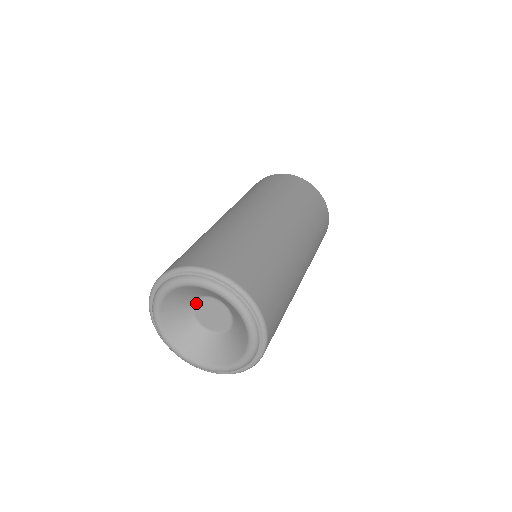
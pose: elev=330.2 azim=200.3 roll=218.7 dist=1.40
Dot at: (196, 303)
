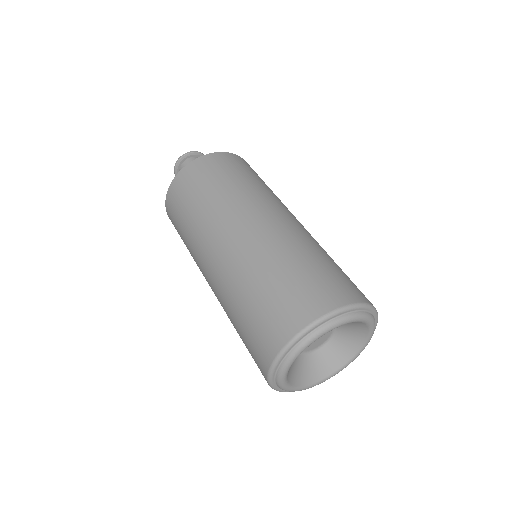
Dot at: occluded
